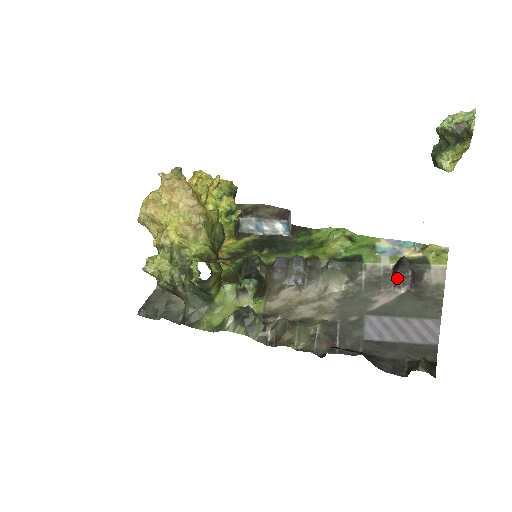
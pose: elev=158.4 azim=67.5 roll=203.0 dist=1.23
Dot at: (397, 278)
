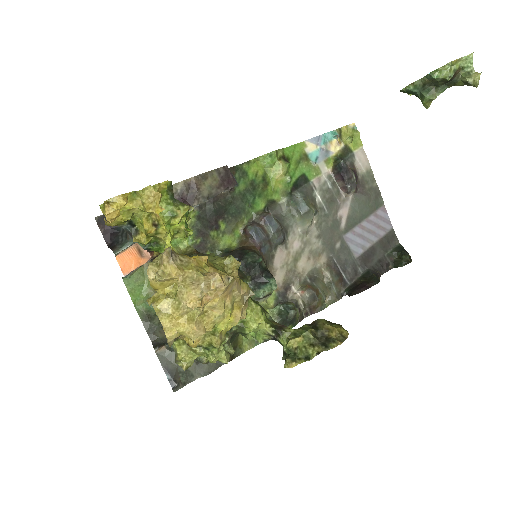
Dot at: (348, 187)
